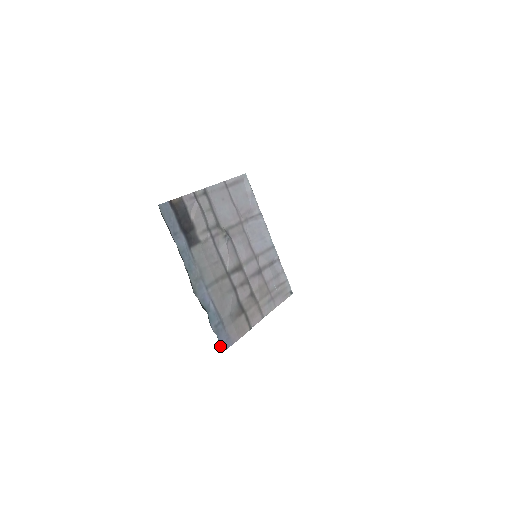
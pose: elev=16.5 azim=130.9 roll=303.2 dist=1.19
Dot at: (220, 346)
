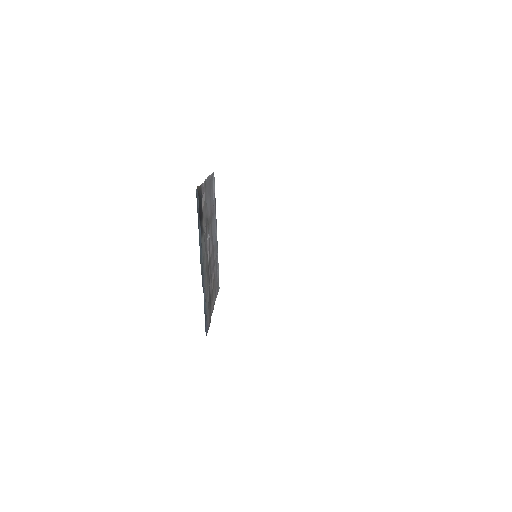
Dot at: occluded
